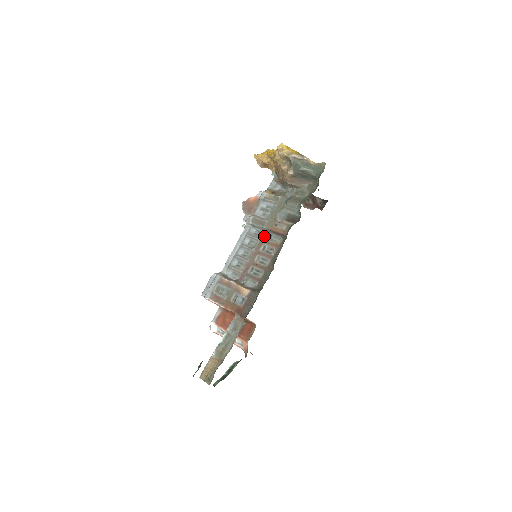
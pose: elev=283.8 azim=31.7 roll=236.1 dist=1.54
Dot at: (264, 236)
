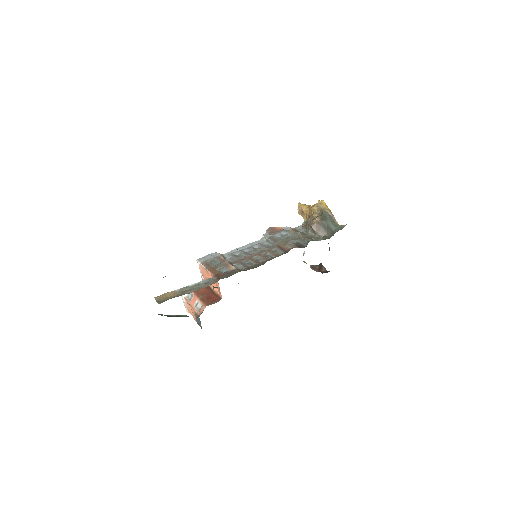
Dot at: (271, 248)
